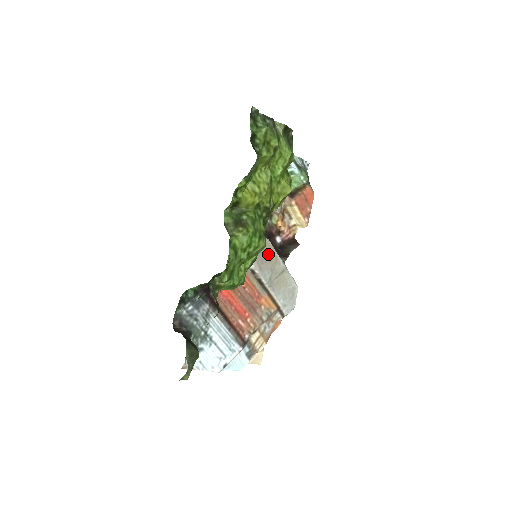
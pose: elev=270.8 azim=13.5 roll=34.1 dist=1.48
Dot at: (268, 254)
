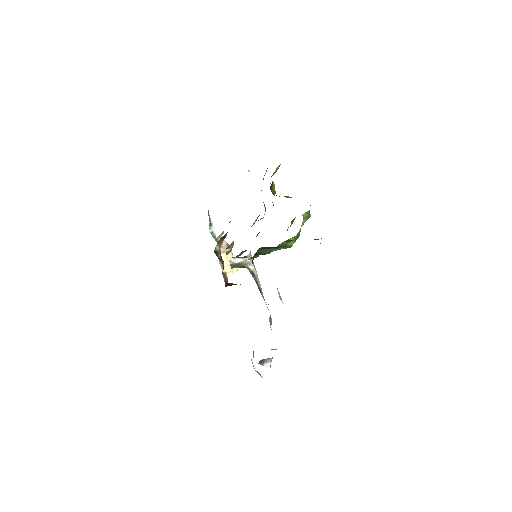
Dot at: occluded
